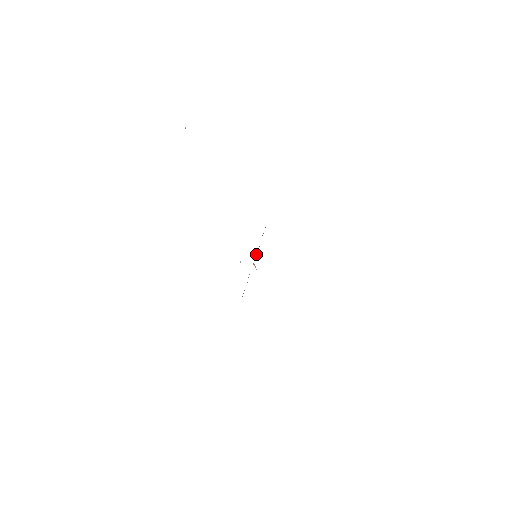
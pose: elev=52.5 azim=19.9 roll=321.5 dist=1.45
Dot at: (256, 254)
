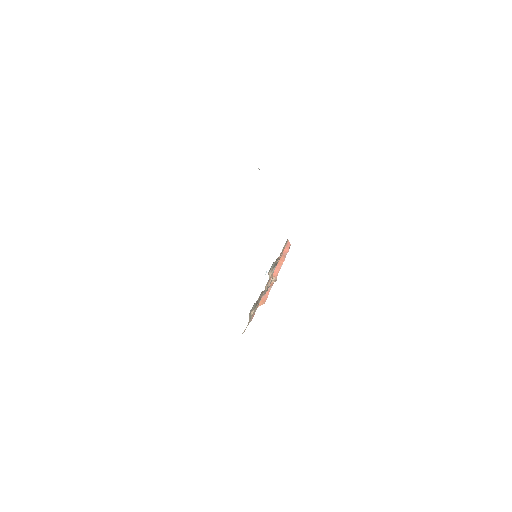
Dot at: (278, 268)
